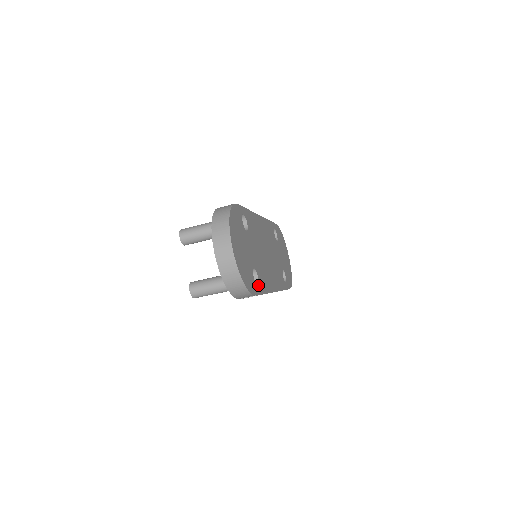
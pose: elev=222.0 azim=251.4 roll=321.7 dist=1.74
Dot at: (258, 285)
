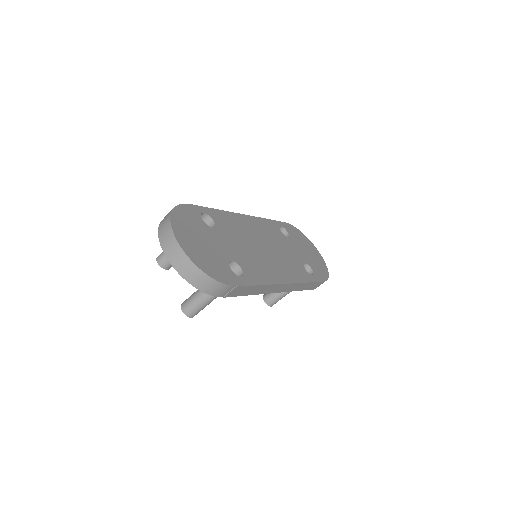
Dot at: (243, 277)
